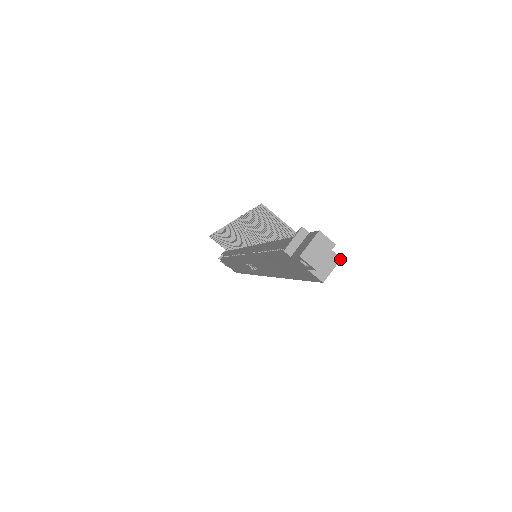
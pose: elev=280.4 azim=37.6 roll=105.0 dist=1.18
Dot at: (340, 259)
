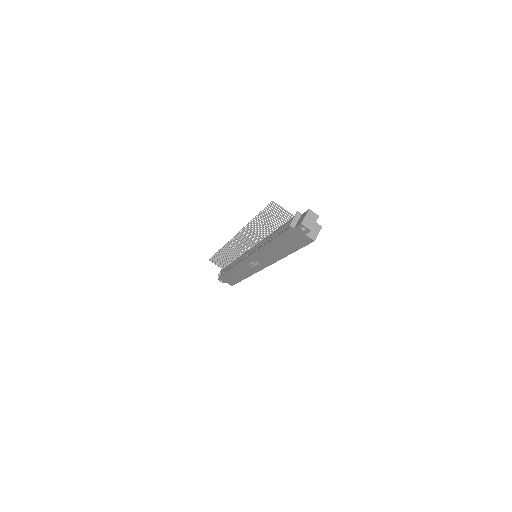
Dot at: occluded
